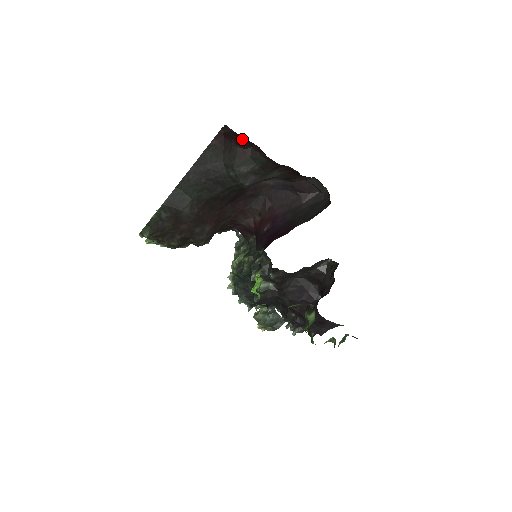
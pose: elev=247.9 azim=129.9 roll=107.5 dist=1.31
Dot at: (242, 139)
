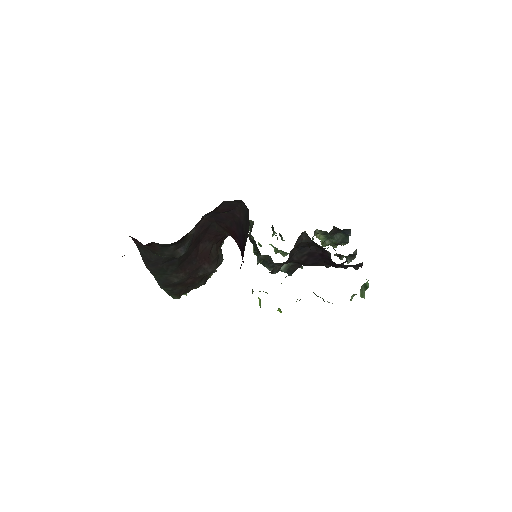
Dot at: occluded
